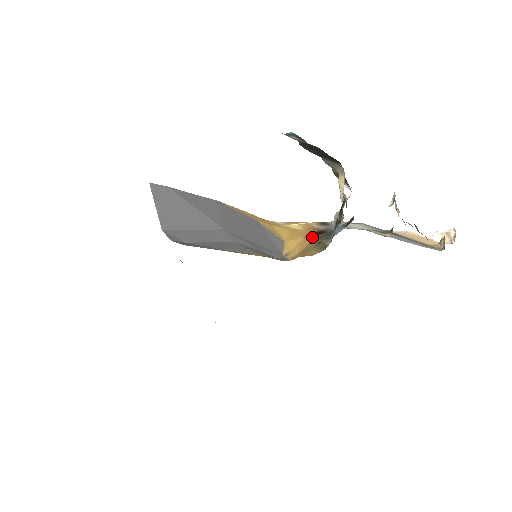
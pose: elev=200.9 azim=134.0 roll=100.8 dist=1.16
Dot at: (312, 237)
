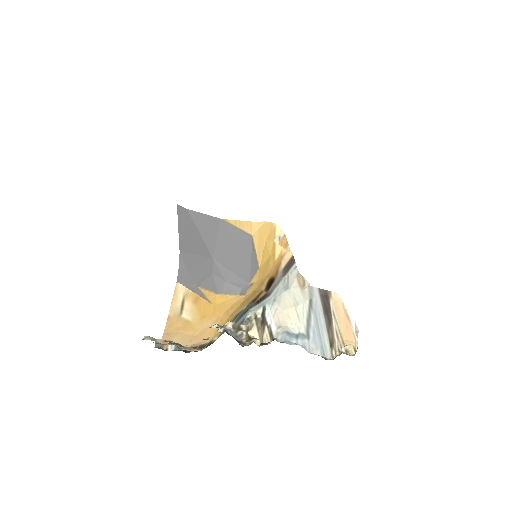
Dot at: (263, 285)
